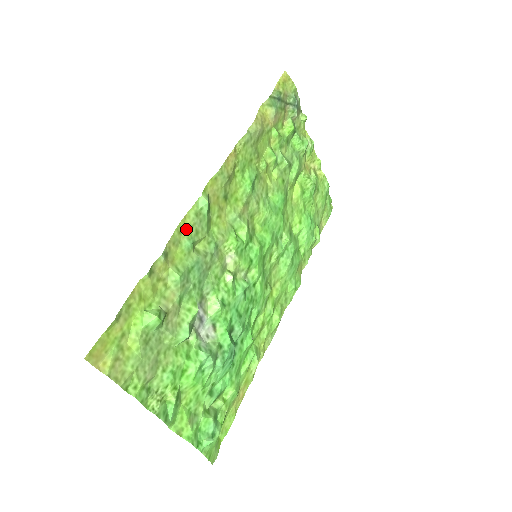
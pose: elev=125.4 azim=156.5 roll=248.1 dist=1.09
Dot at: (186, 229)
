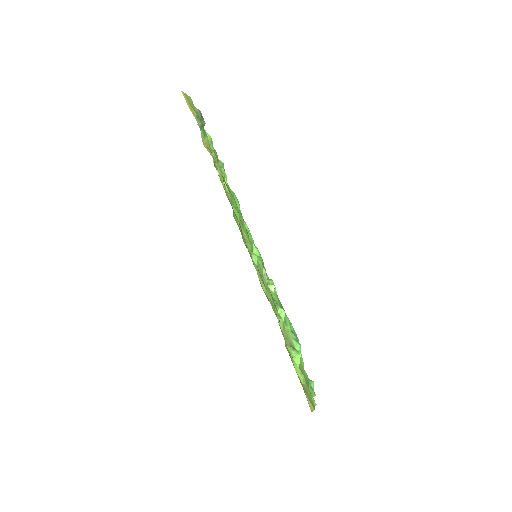
Dot at: (263, 286)
